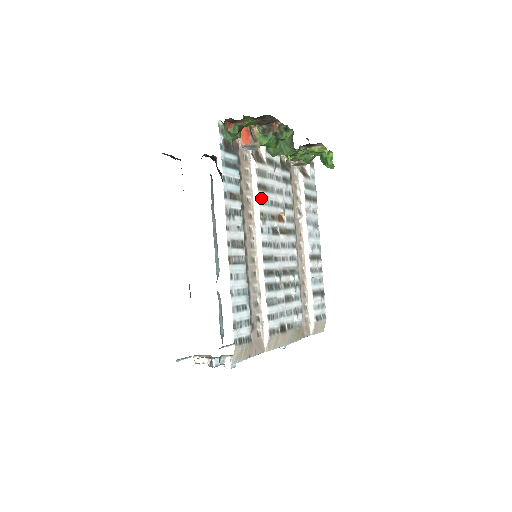
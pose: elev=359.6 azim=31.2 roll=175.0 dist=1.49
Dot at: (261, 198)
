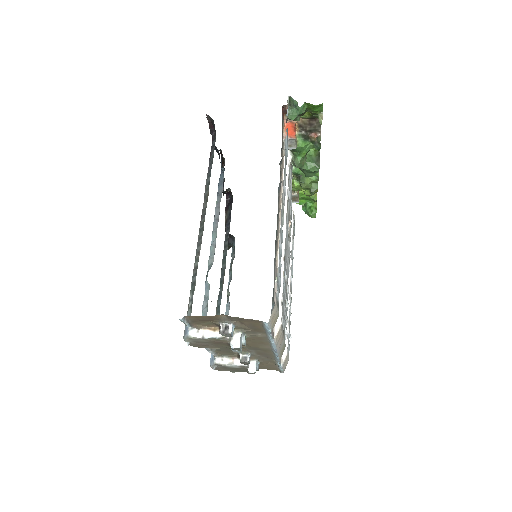
Dot at: (288, 192)
